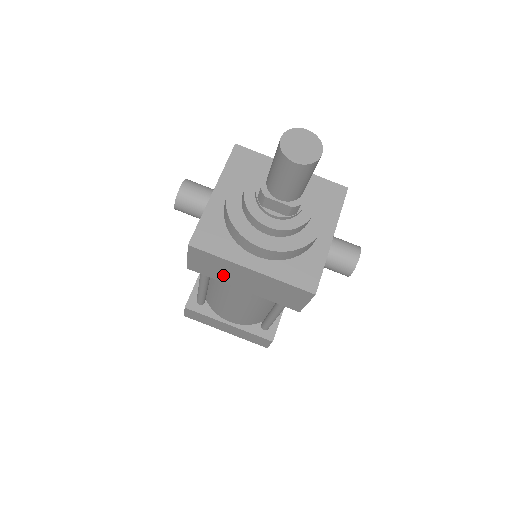
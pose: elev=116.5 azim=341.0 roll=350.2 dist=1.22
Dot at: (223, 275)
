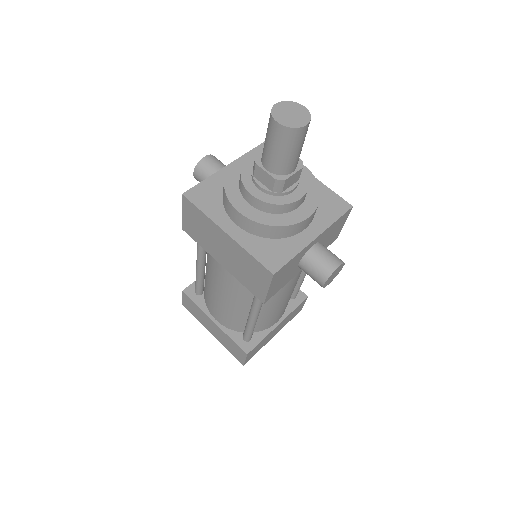
Dot at: (206, 240)
